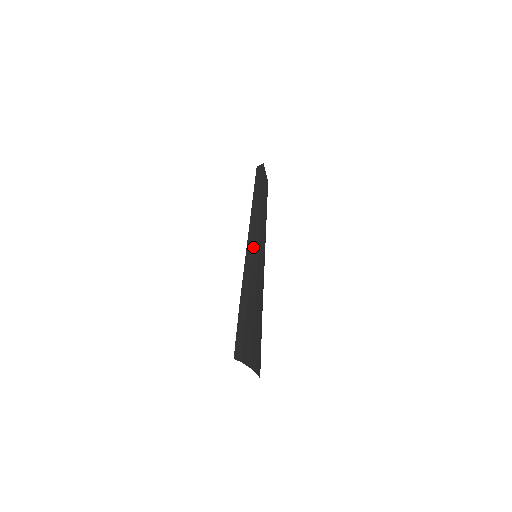
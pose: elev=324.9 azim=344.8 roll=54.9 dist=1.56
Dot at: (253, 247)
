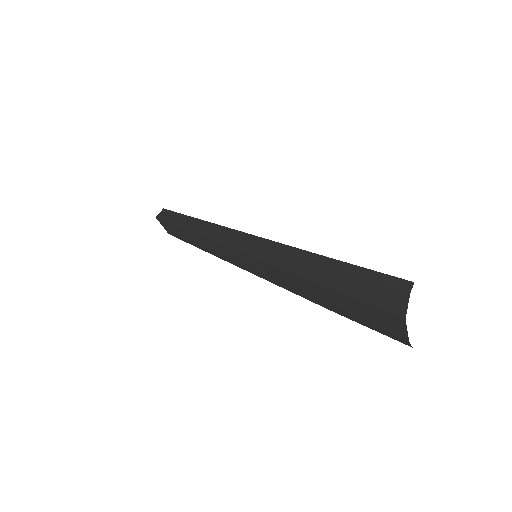
Dot at: occluded
